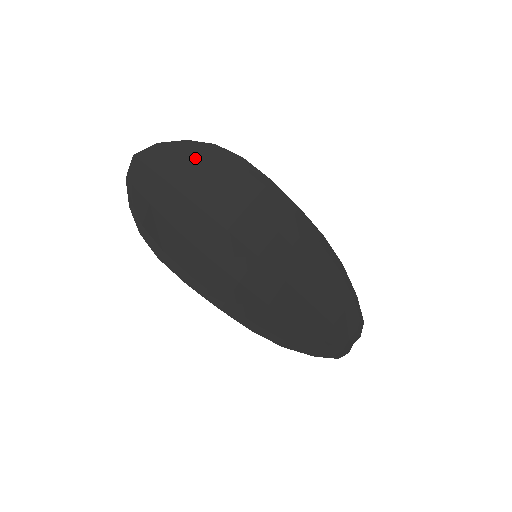
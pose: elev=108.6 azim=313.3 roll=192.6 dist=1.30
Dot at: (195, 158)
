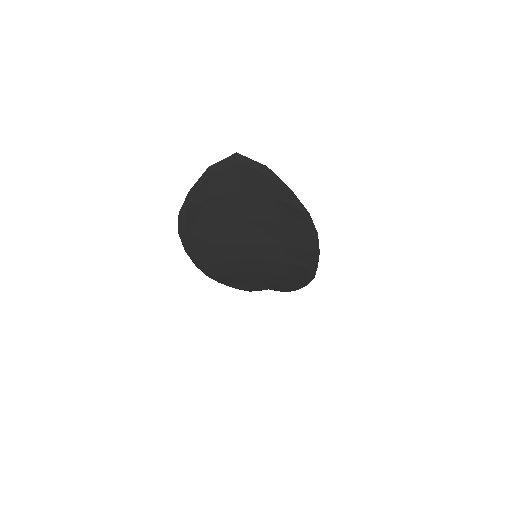
Dot at: (283, 203)
